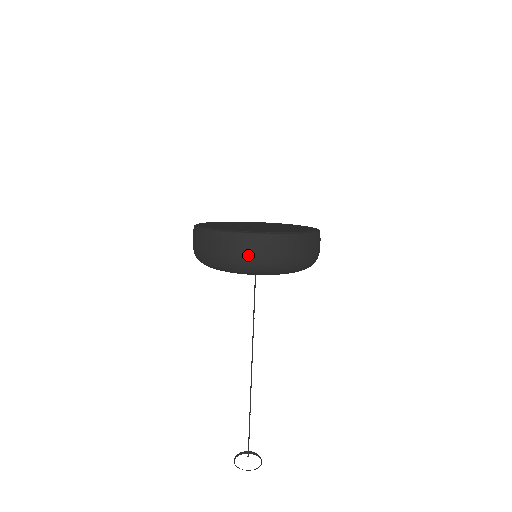
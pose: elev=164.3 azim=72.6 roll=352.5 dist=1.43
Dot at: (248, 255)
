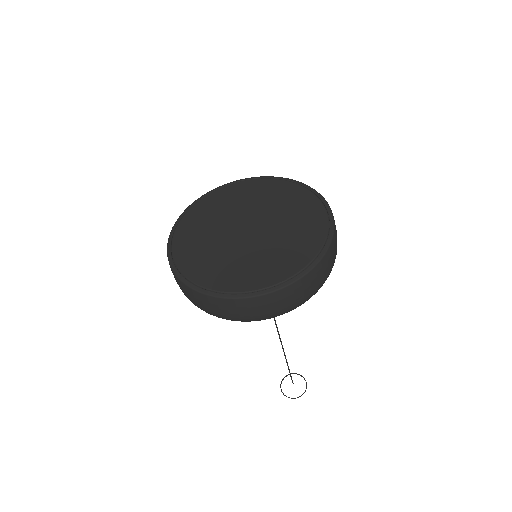
Dot at: (247, 316)
